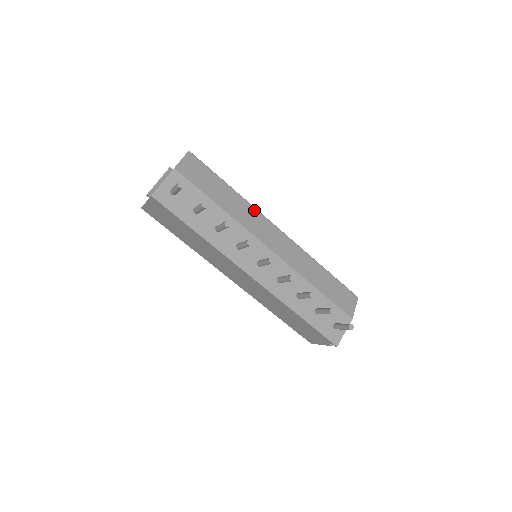
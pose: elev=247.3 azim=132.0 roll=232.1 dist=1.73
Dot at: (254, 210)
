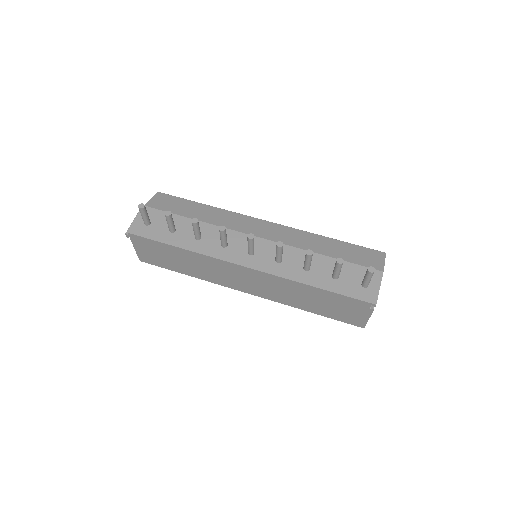
Dot at: (234, 214)
